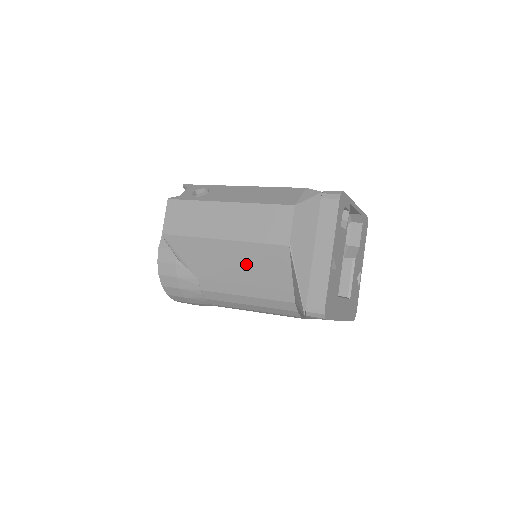
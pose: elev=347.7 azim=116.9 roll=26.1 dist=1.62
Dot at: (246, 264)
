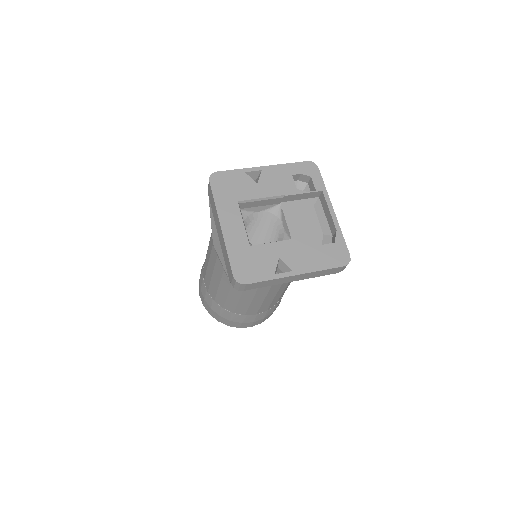
Dot at: occluded
